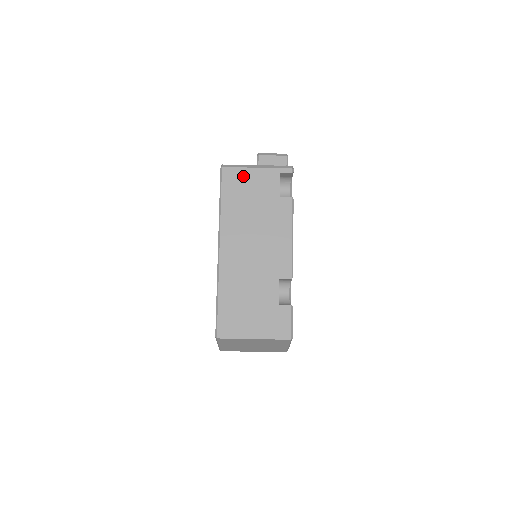
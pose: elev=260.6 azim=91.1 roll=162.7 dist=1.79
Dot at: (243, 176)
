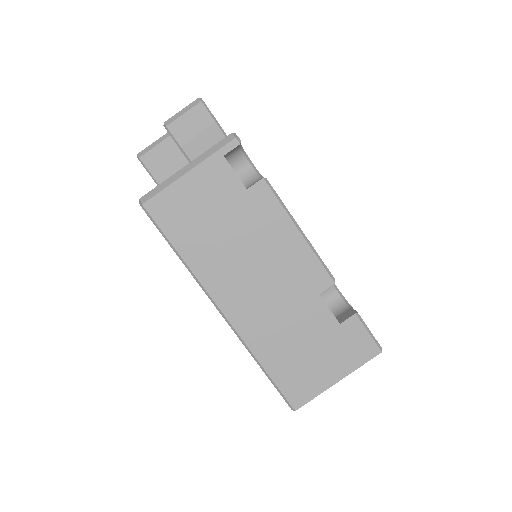
Dot at: (179, 196)
